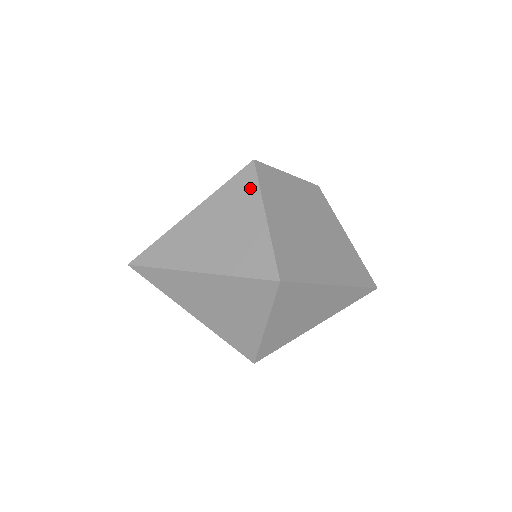
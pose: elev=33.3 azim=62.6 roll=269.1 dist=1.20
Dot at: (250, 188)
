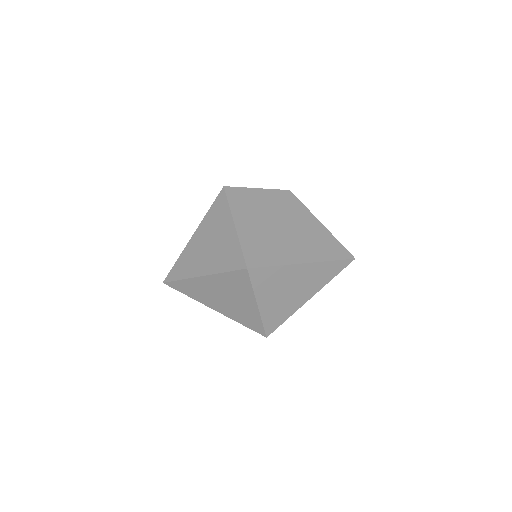
Dot at: (223, 207)
